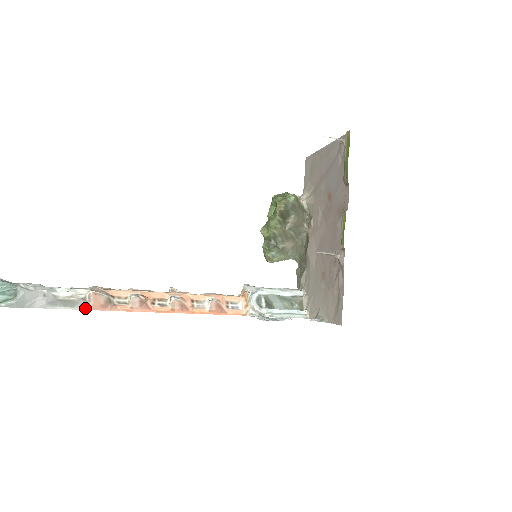
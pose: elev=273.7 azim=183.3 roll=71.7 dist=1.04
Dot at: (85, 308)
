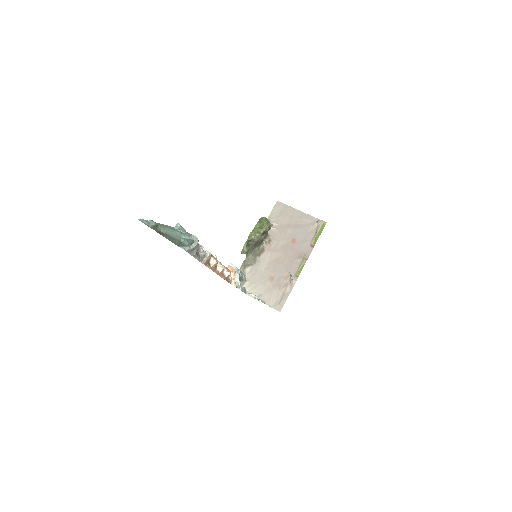
Dot at: (202, 261)
